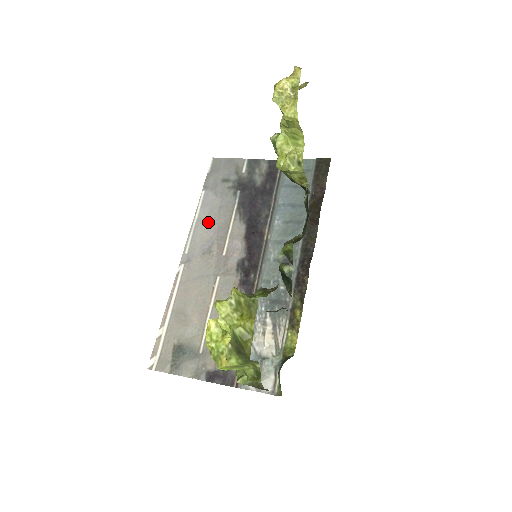
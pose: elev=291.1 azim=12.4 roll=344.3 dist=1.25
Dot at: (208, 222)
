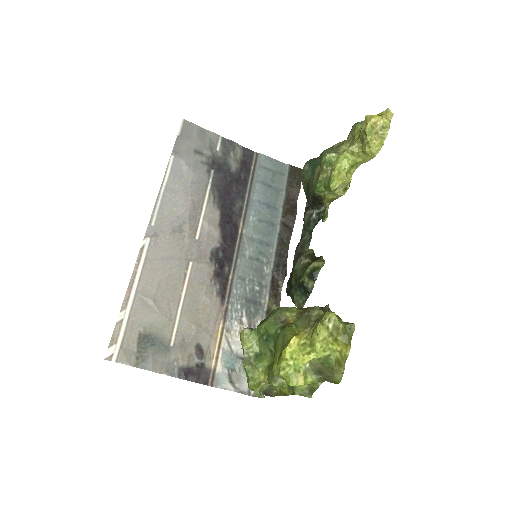
Dot at: (179, 195)
